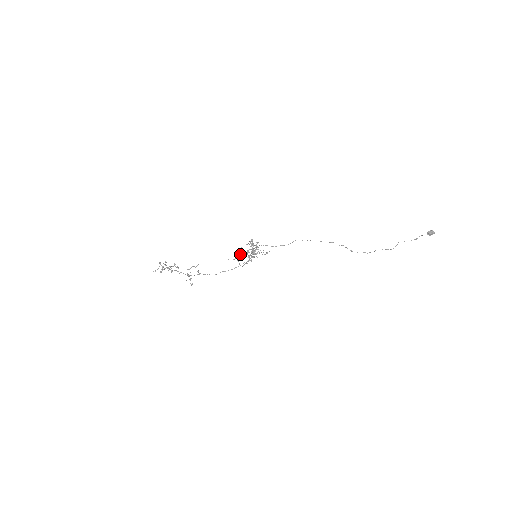
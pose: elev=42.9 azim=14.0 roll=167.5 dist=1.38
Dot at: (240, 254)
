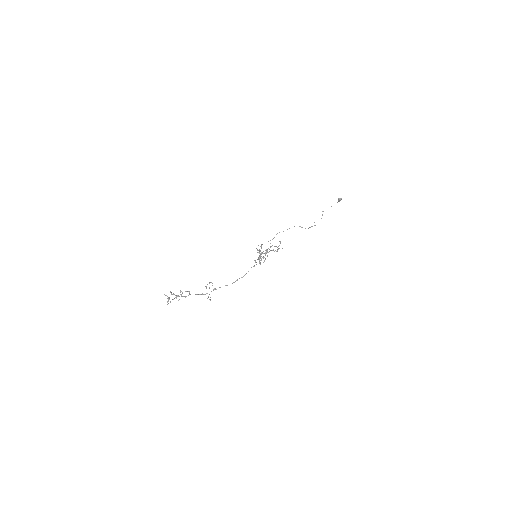
Dot at: (259, 258)
